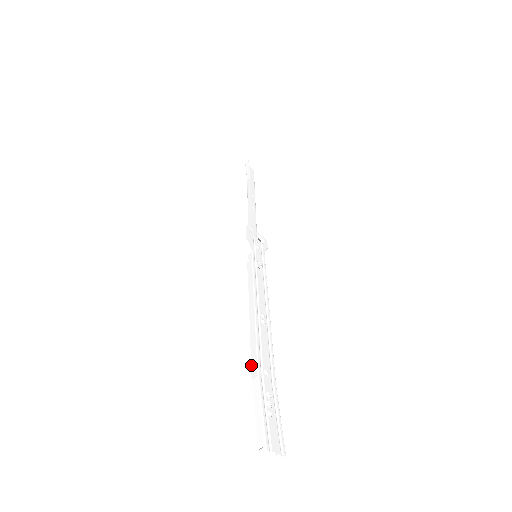
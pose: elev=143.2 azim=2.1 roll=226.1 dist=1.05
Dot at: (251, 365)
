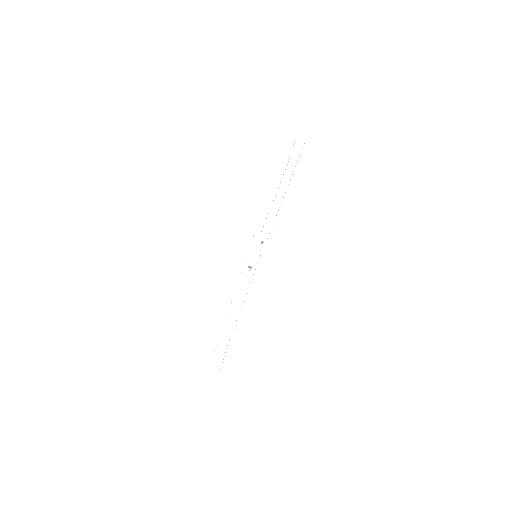
Dot at: (221, 332)
